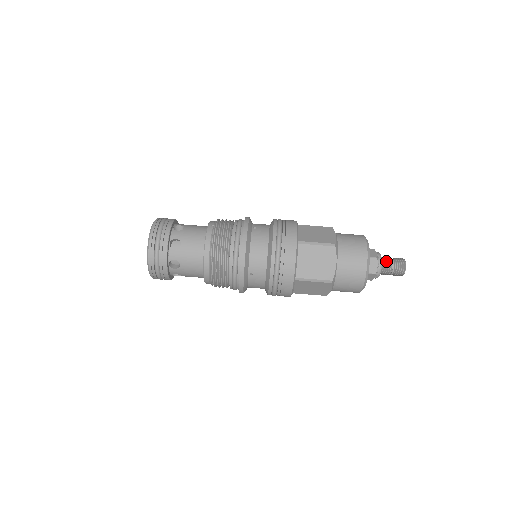
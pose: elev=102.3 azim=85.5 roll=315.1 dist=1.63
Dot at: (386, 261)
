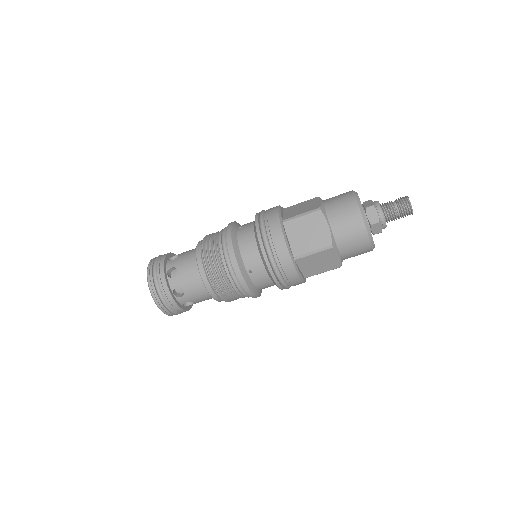
Dot at: (386, 205)
